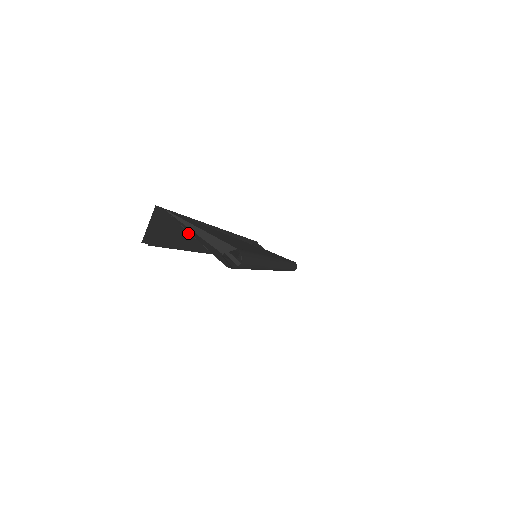
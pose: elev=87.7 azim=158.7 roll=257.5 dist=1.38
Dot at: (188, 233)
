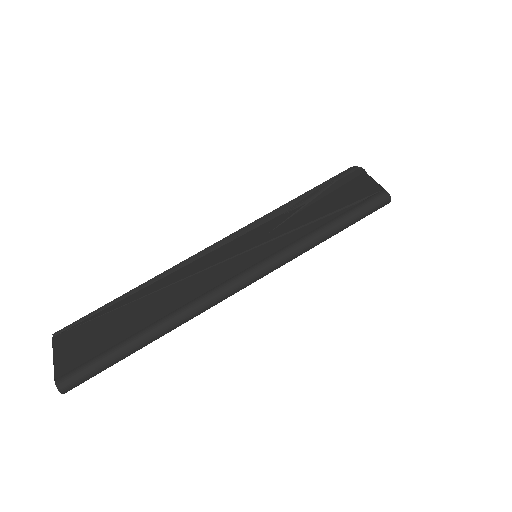
Dot at: occluded
